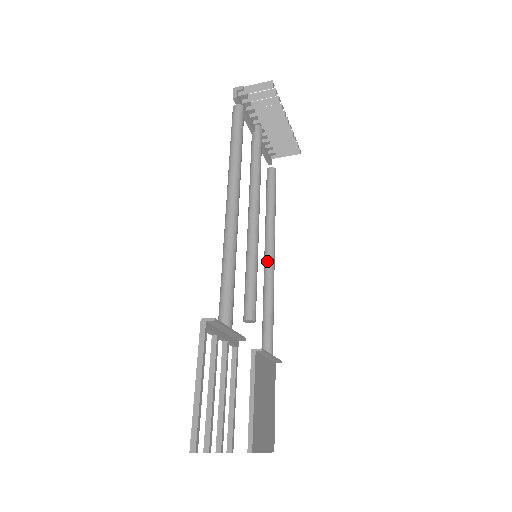
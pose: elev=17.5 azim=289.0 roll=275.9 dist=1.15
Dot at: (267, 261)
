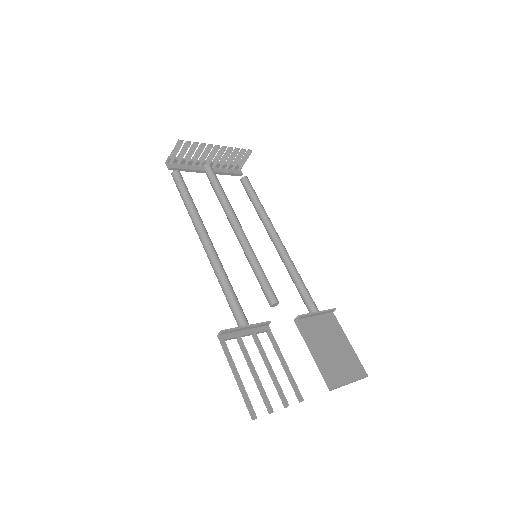
Dot at: (276, 248)
